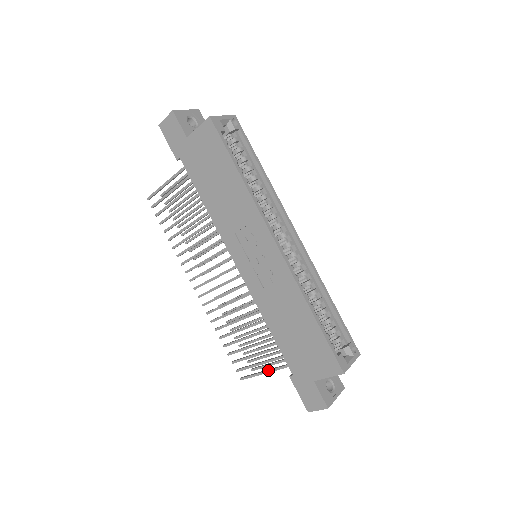
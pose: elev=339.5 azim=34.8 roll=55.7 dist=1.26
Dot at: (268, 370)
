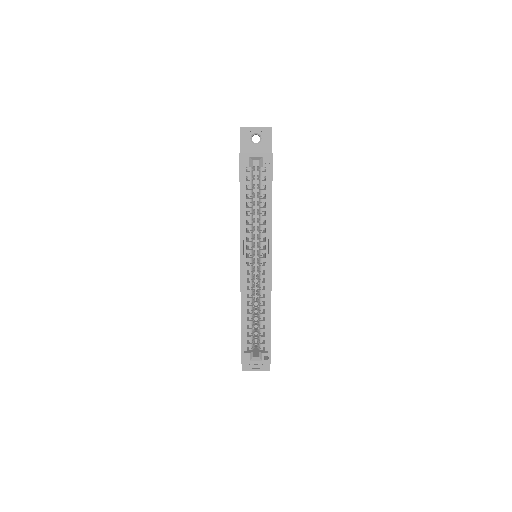
Dot at: occluded
